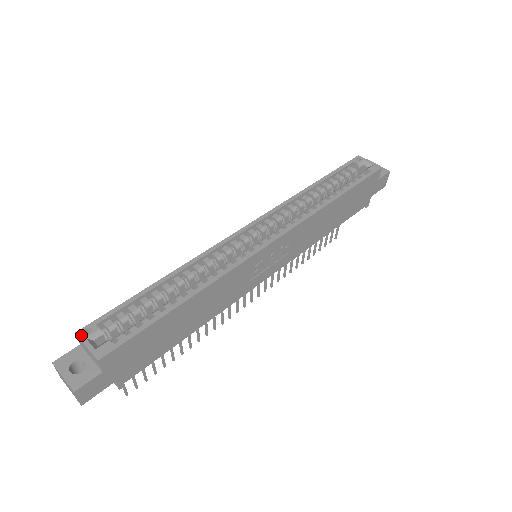
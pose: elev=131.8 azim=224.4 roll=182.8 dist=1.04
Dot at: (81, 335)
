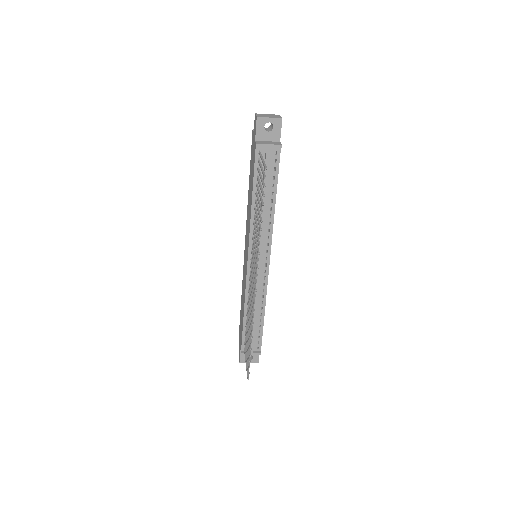
Dot at: occluded
